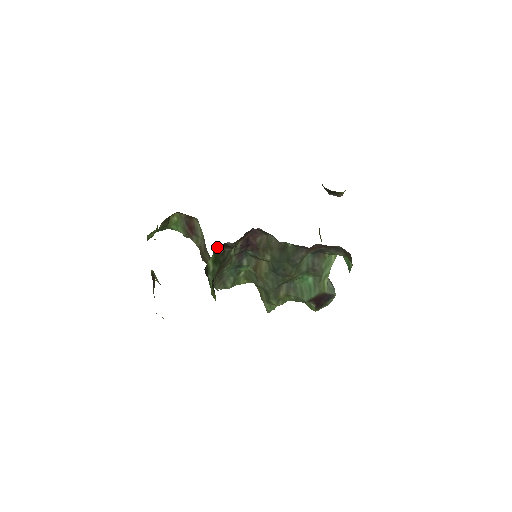
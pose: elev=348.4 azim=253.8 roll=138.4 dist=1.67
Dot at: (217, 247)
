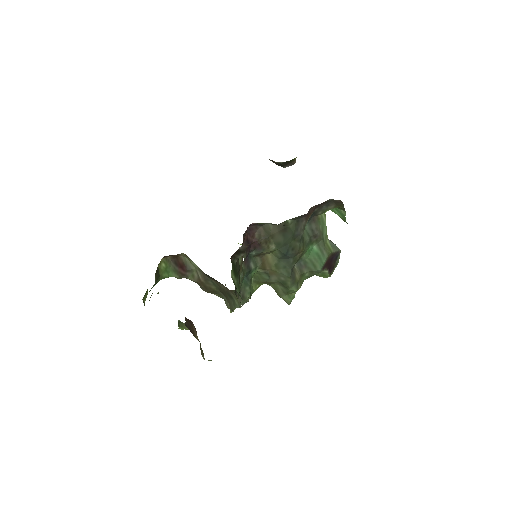
Dot at: (231, 258)
